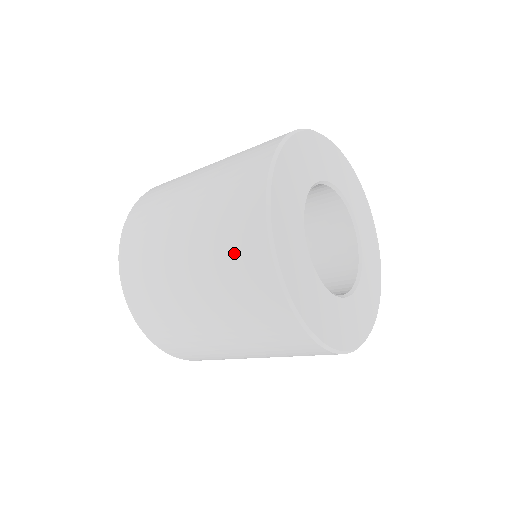
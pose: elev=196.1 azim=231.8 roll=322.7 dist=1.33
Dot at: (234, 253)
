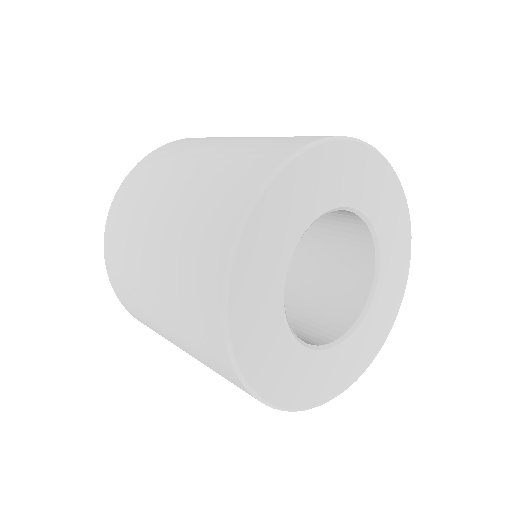
Dot at: (198, 337)
